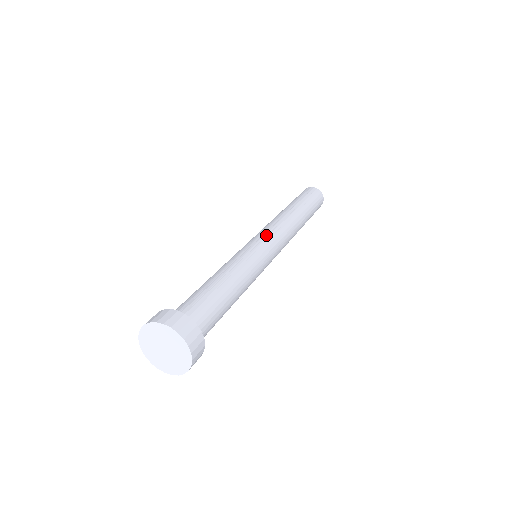
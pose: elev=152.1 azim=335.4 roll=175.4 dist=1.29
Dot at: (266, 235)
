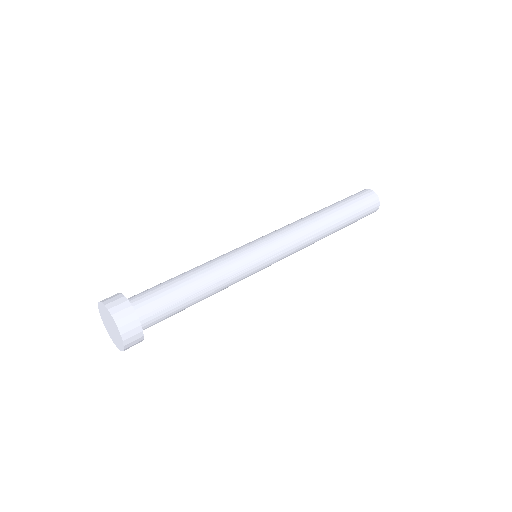
Dot at: (279, 249)
